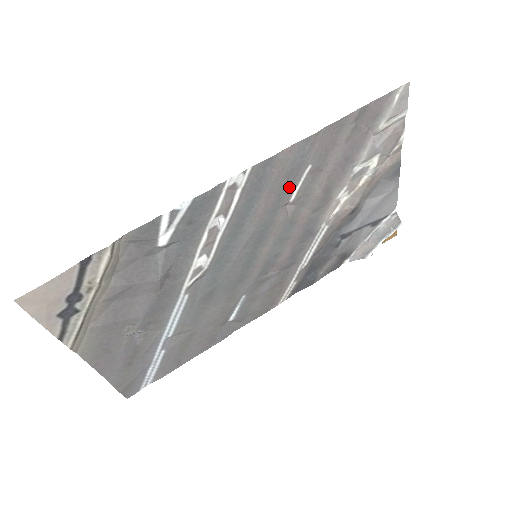
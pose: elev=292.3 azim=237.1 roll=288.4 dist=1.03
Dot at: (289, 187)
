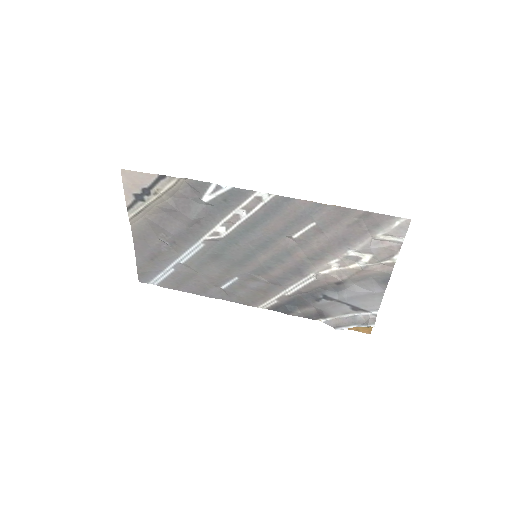
Dot at: (295, 226)
